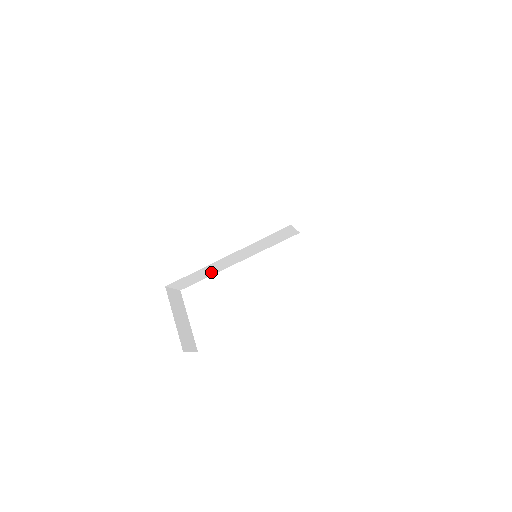
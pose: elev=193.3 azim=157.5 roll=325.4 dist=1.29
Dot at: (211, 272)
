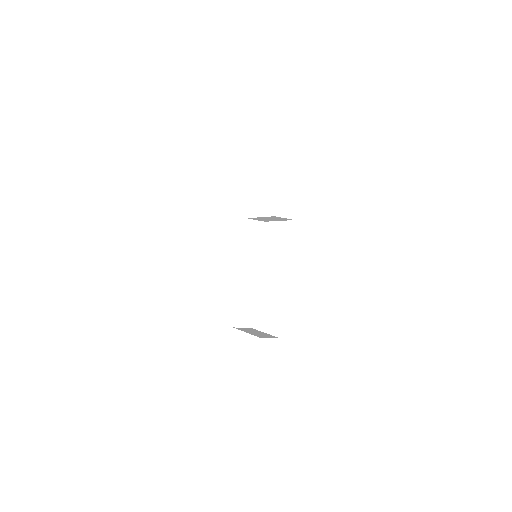
Dot at: (251, 295)
